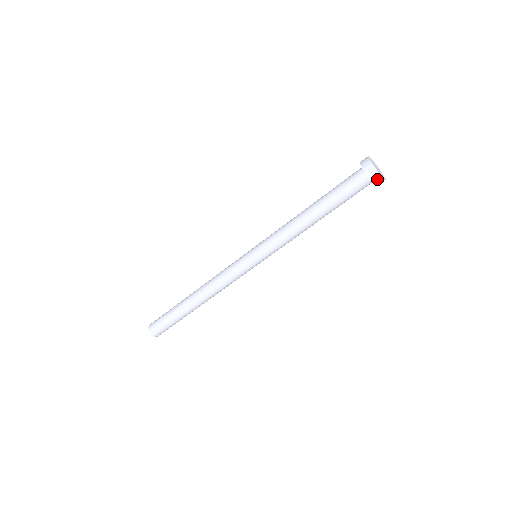
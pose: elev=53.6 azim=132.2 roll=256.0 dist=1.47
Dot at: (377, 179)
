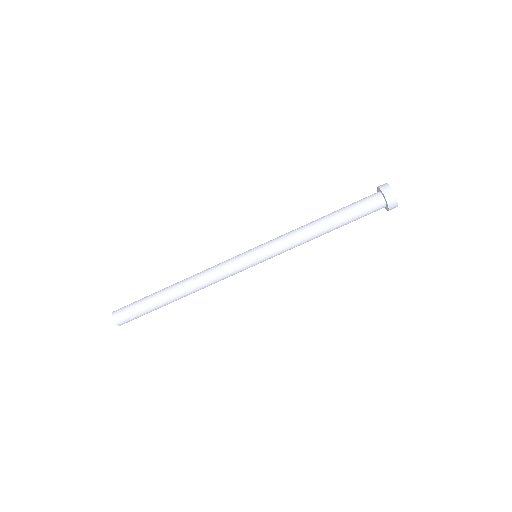
Dot at: (393, 207)
